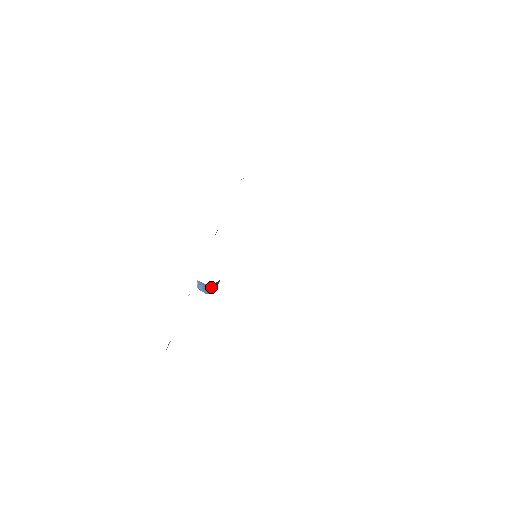
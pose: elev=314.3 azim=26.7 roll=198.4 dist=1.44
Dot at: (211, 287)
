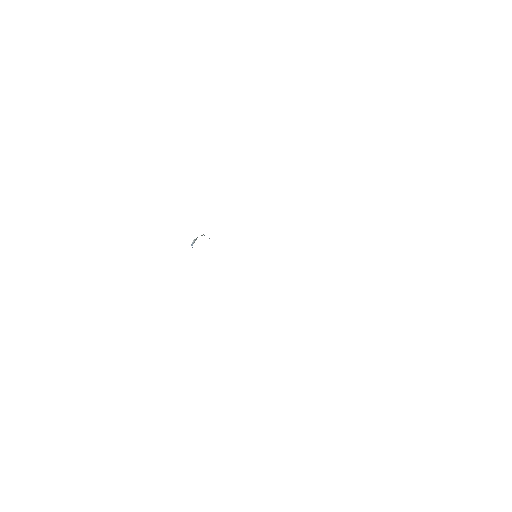
Dot at: occluded
